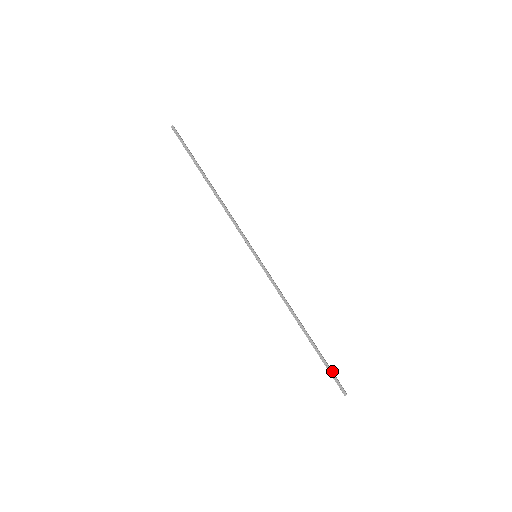
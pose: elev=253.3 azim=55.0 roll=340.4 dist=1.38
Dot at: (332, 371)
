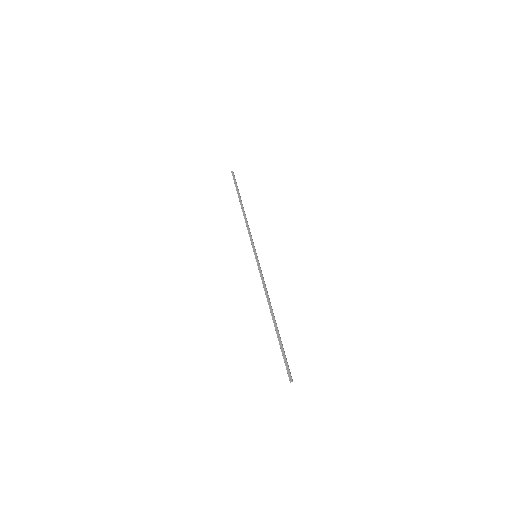
Dot at: occluded
